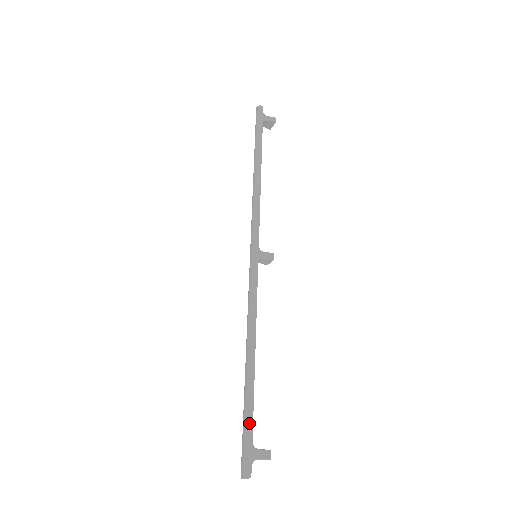
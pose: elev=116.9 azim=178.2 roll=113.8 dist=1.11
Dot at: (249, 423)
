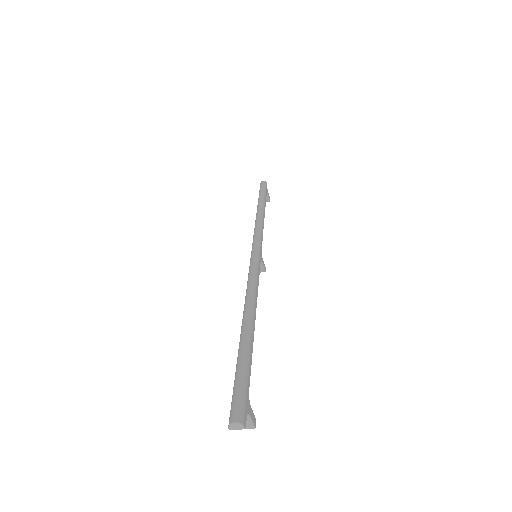
Dot at: (249, 372)
